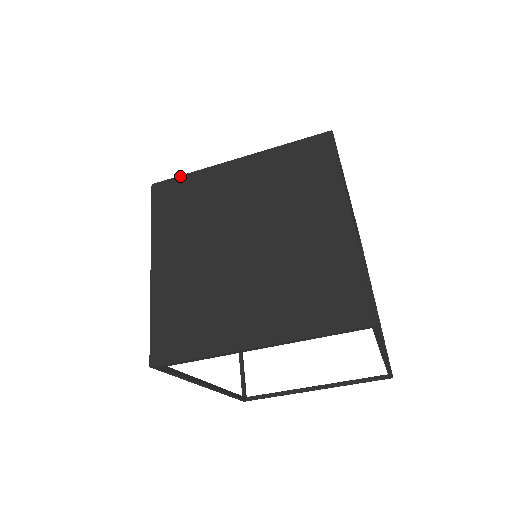
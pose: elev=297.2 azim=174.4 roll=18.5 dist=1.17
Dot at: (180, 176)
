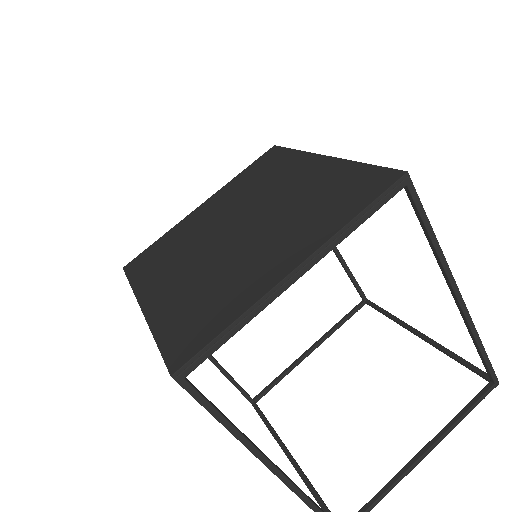
Dot at: (289, 148)
